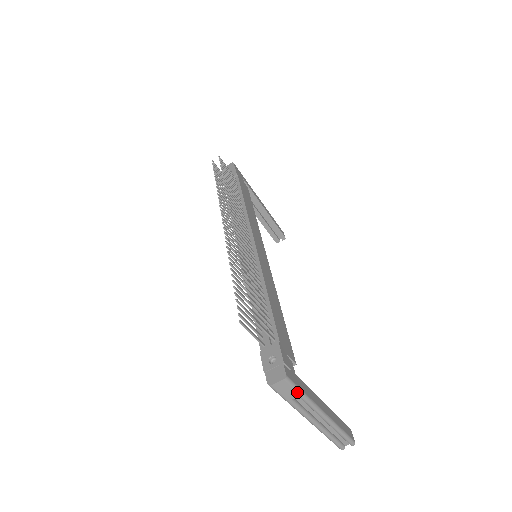
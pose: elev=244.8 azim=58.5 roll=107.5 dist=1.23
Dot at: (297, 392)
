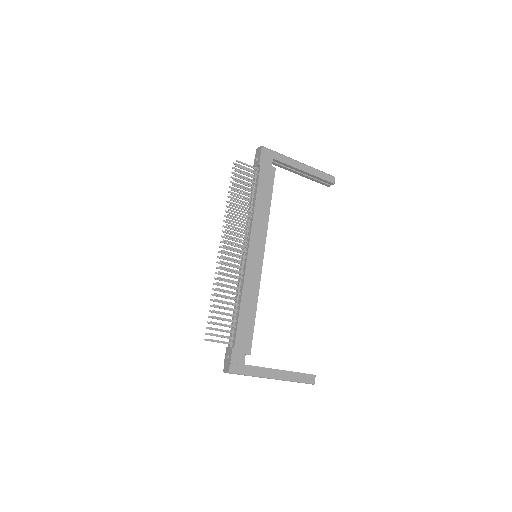
Dot at: occluded
